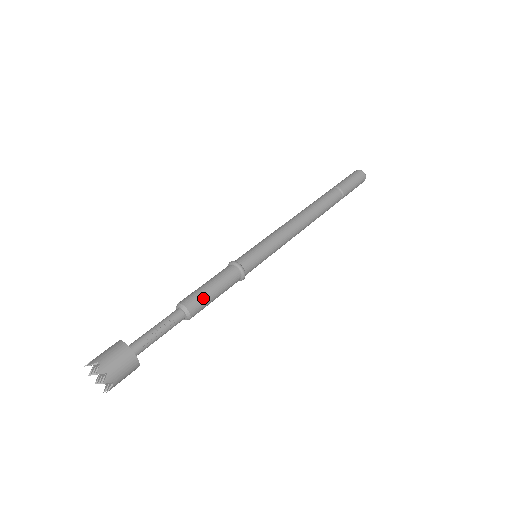
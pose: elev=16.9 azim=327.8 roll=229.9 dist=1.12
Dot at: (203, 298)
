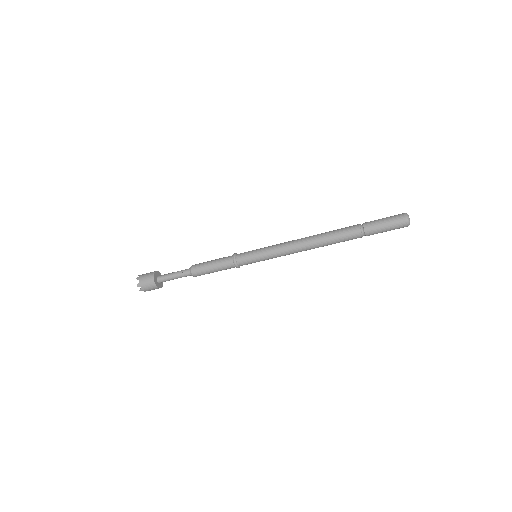
Dot at: (203, 263)
